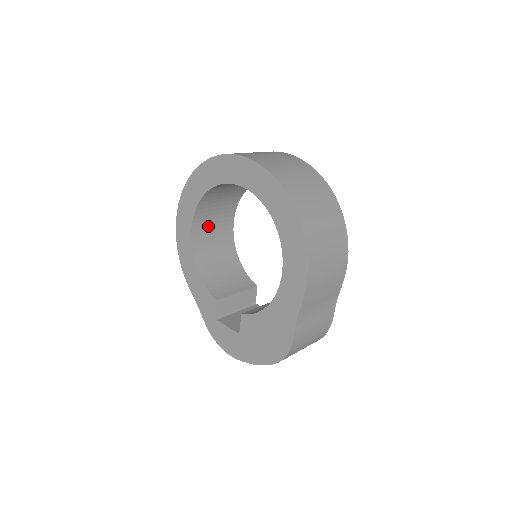
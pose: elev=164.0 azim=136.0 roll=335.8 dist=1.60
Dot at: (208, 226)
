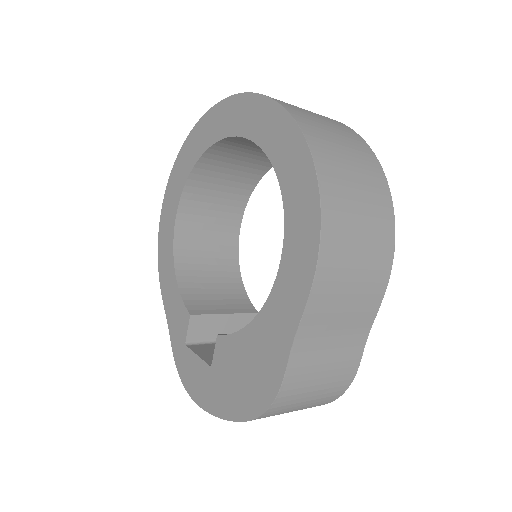
Dot at: (202, 217)
